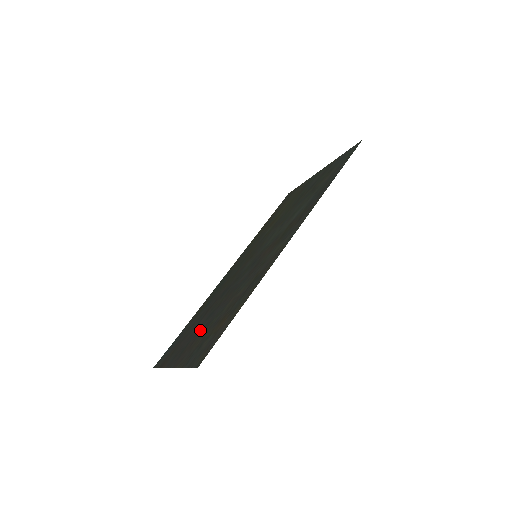
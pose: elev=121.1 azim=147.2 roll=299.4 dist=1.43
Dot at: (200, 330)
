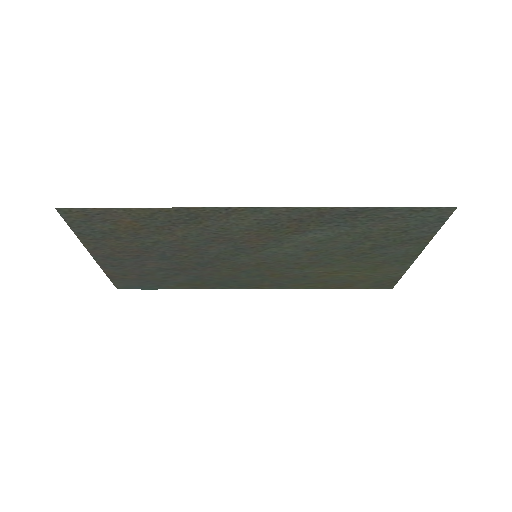
Dot at: (141, 255)
